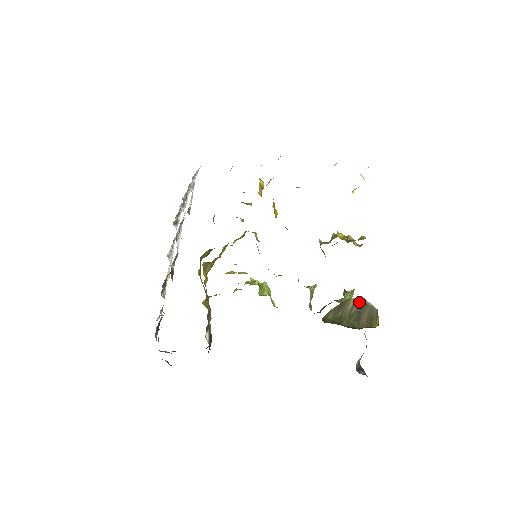
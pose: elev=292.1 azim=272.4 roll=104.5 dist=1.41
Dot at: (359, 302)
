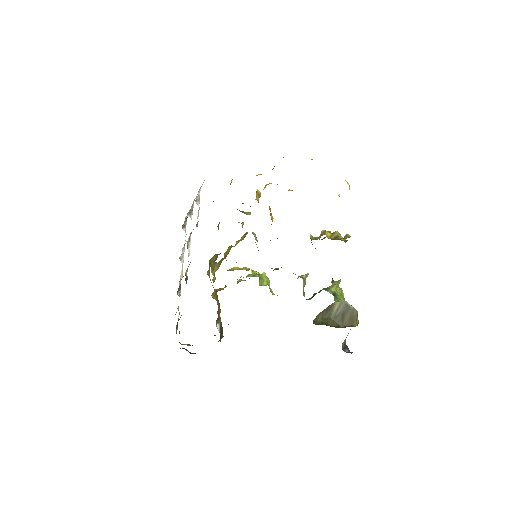
Dot at: (343, 305)
